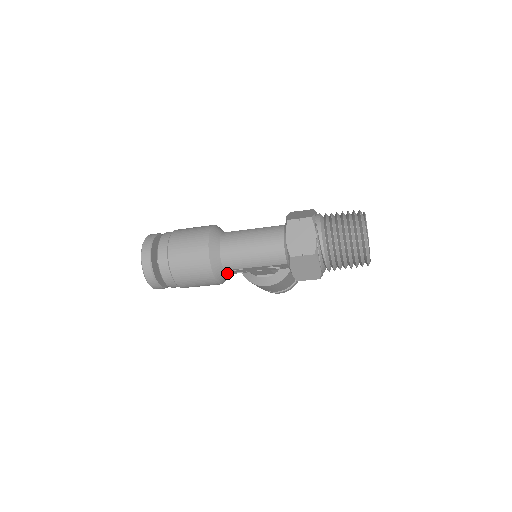
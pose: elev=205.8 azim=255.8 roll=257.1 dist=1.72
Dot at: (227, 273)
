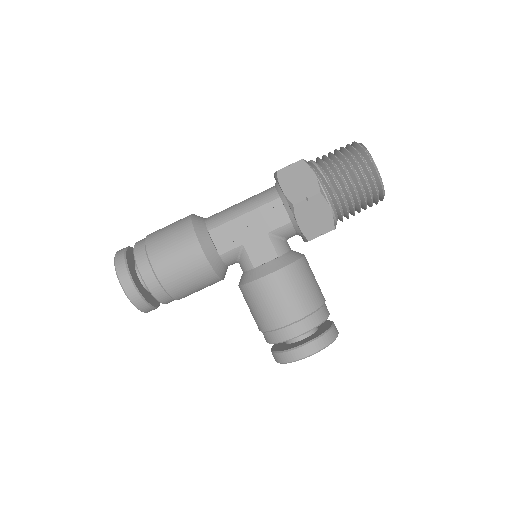
Dot at: (213, 244)
